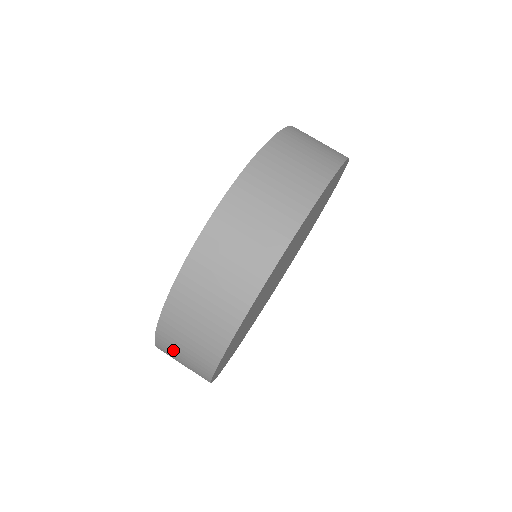
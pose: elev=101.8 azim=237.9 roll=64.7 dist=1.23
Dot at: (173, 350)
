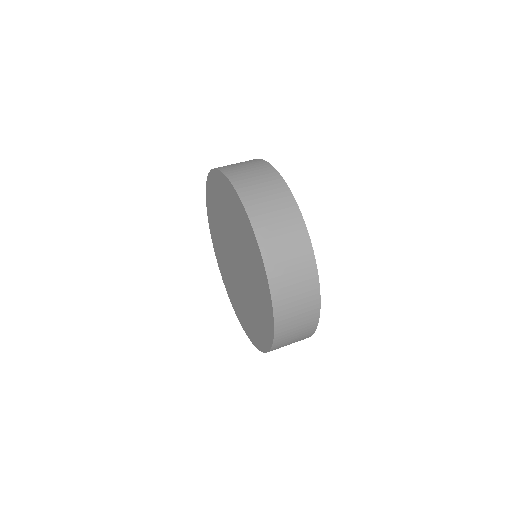
Dot at: (289, 329)
